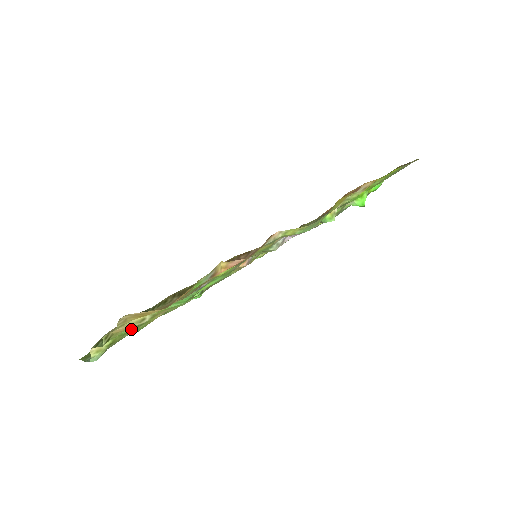
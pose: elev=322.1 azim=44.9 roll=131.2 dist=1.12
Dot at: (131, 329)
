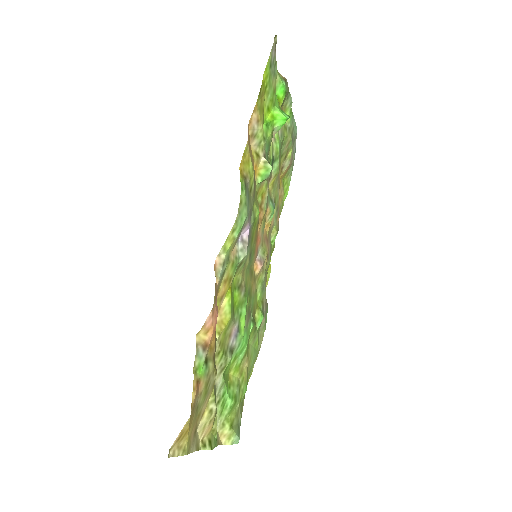
Dot at: (231, 404)
